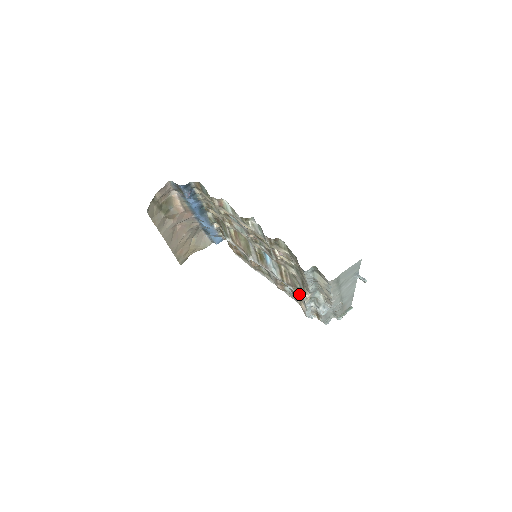
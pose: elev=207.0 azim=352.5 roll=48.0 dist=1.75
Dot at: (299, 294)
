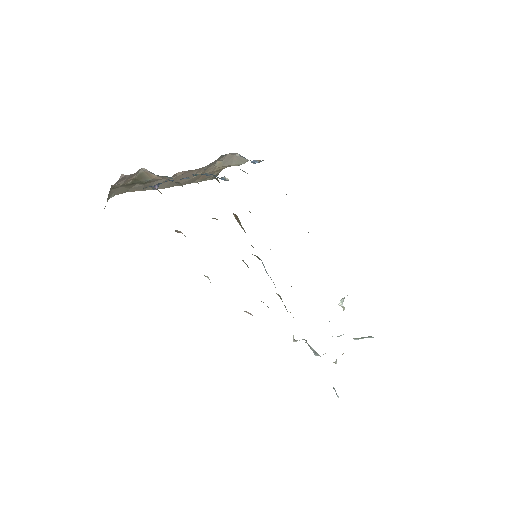
Dot at: occluded
